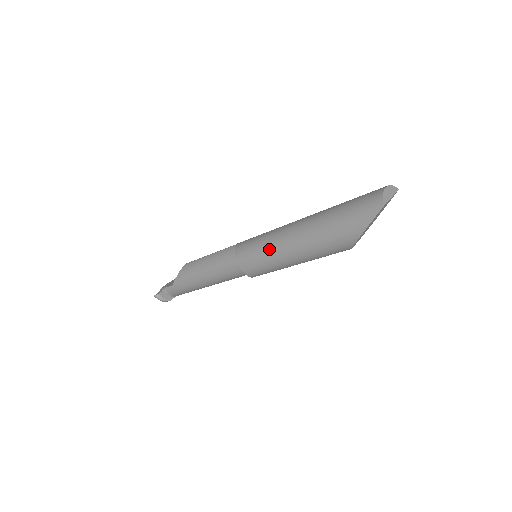
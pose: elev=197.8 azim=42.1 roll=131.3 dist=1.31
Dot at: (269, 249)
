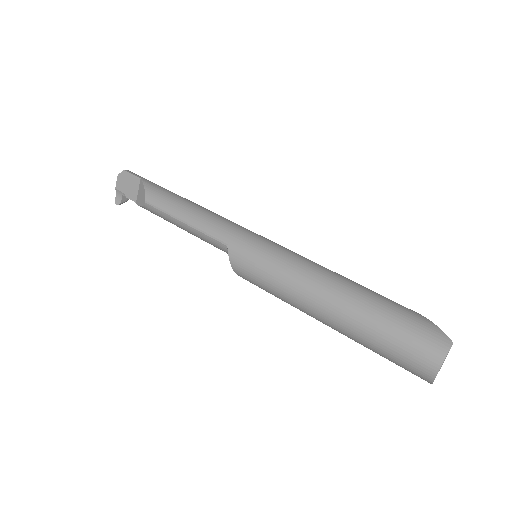
Dot at: occluded
